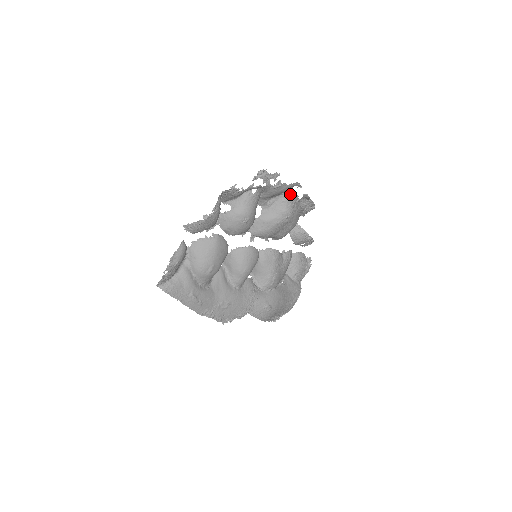
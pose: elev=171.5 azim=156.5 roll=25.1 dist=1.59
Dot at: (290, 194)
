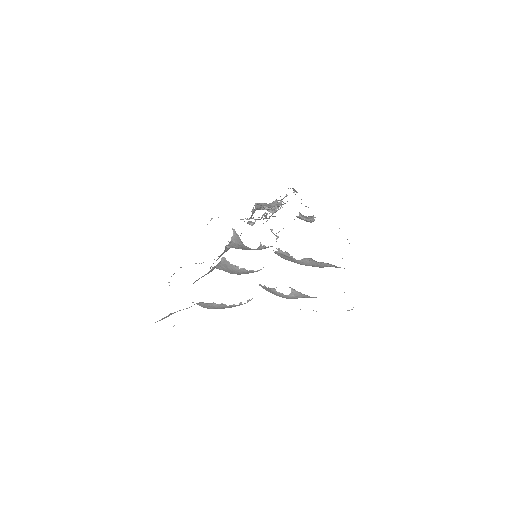
Dot at: occluded
